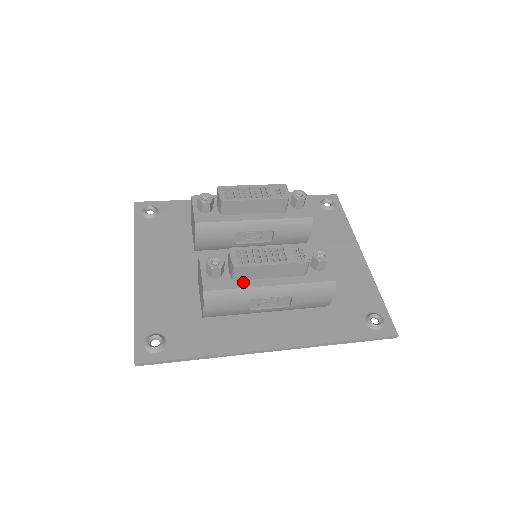
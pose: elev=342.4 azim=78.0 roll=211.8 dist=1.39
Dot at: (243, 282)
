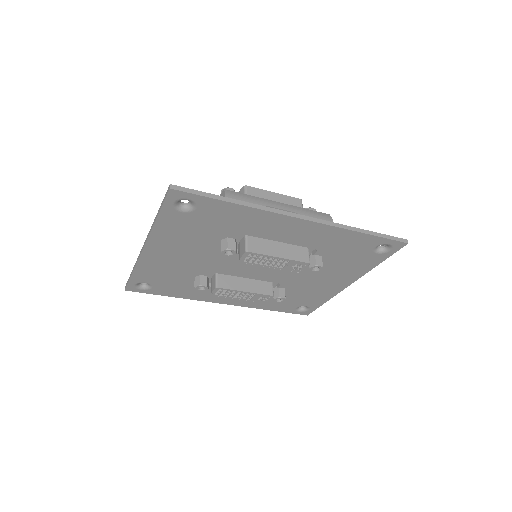
Dot at: occluded
